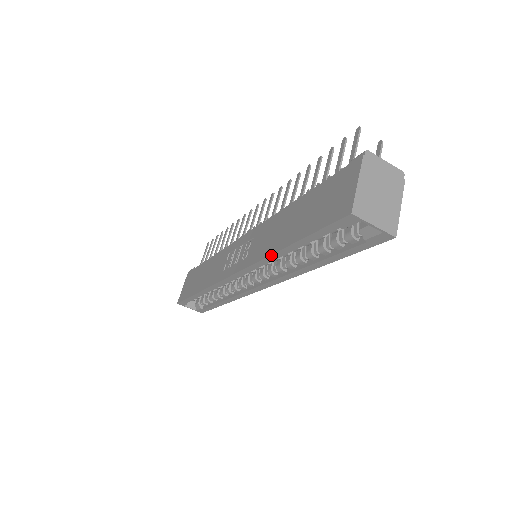
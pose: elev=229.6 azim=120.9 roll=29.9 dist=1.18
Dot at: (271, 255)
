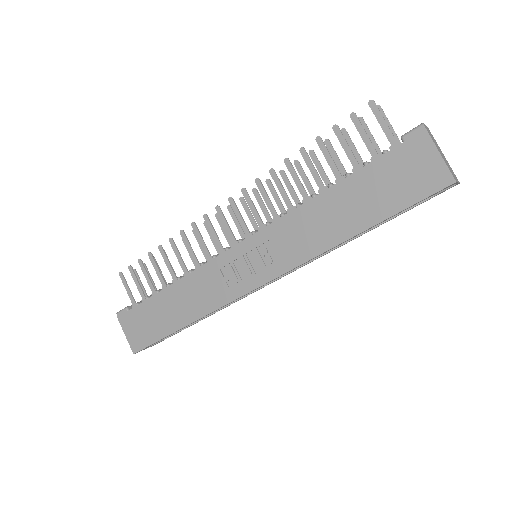
Dot at: (334, 247)
